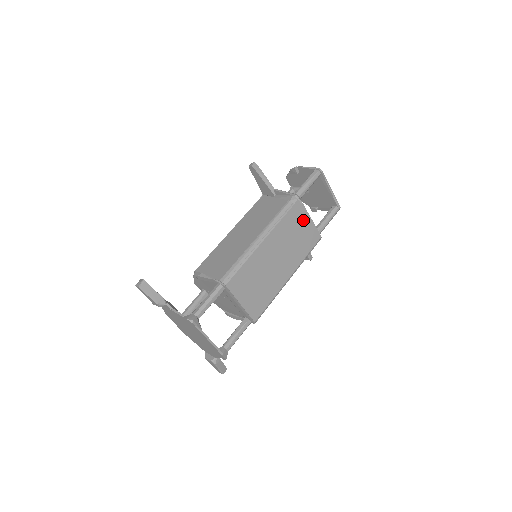
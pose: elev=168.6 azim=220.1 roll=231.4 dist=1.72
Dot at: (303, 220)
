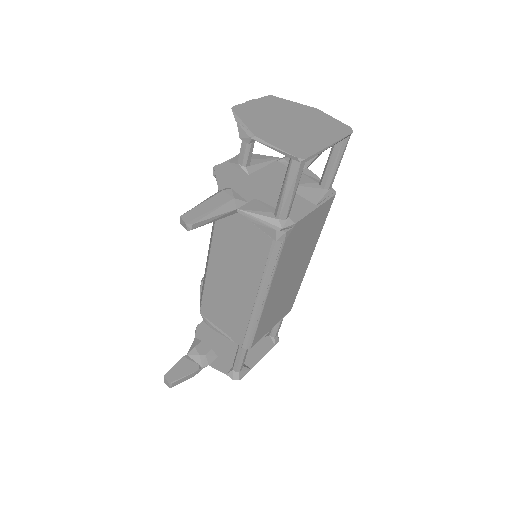
Dot at: (304, 226)
